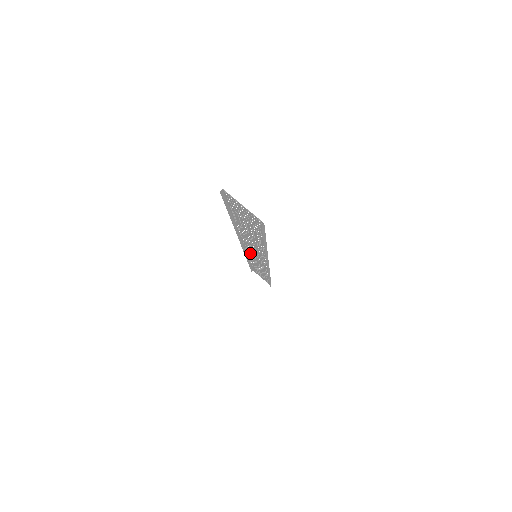
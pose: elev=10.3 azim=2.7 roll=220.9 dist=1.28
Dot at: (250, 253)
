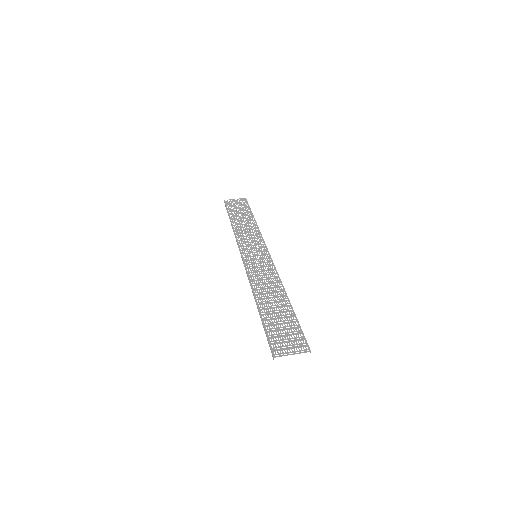
Dot at: occluded
